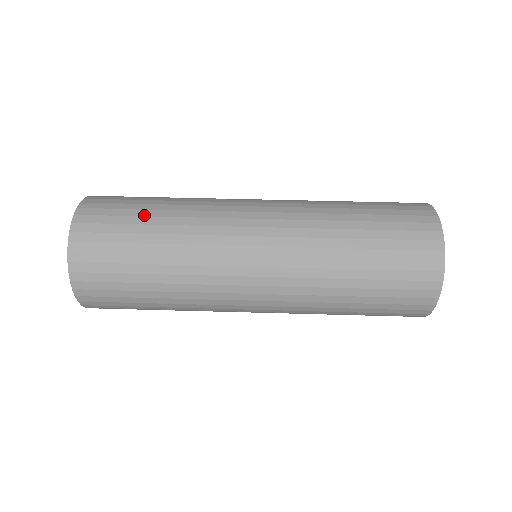
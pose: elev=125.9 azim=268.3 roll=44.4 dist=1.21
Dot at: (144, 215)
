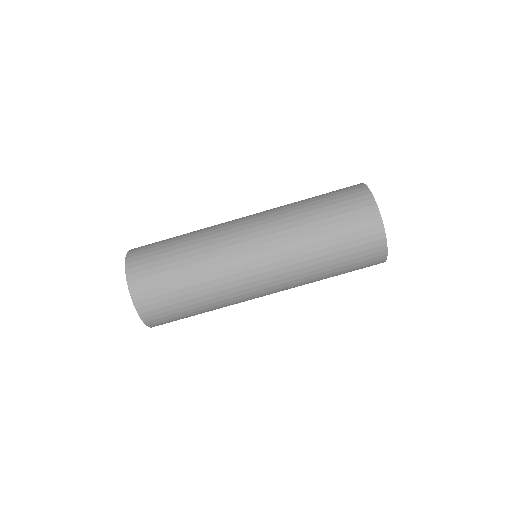
Dot at: (180, 288)
